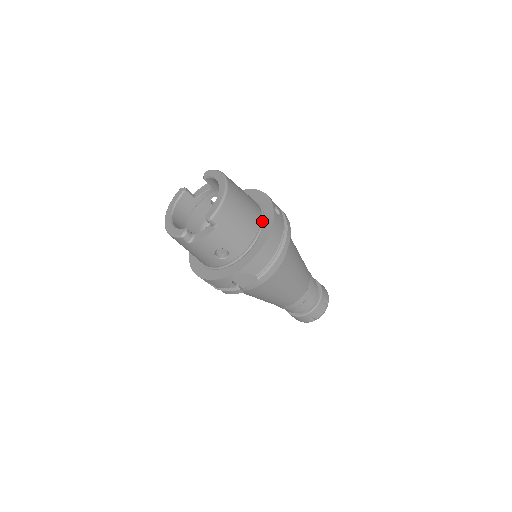
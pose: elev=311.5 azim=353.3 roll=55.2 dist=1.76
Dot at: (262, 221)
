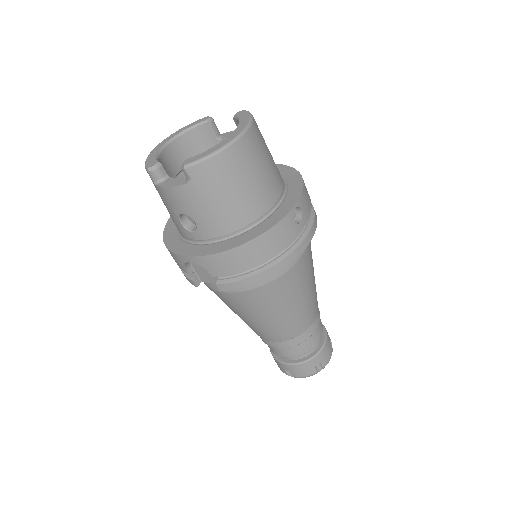
Dot at: (268, 215)
